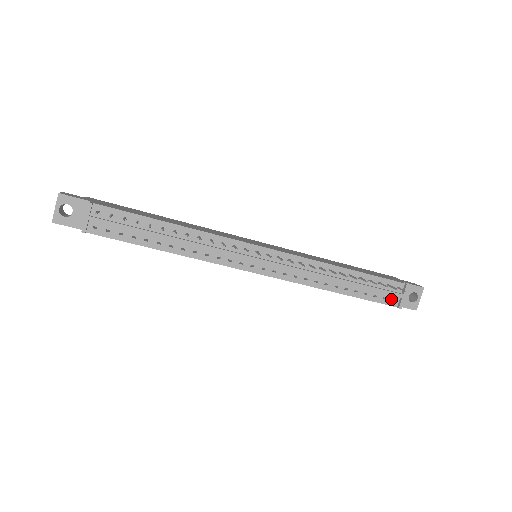
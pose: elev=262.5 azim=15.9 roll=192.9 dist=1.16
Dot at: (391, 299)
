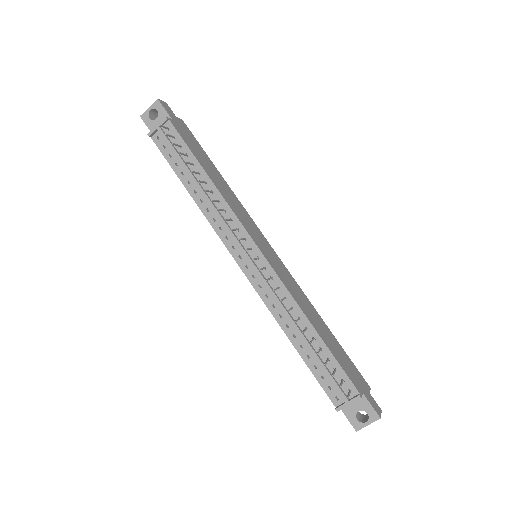
Dot at: (336, 395)
